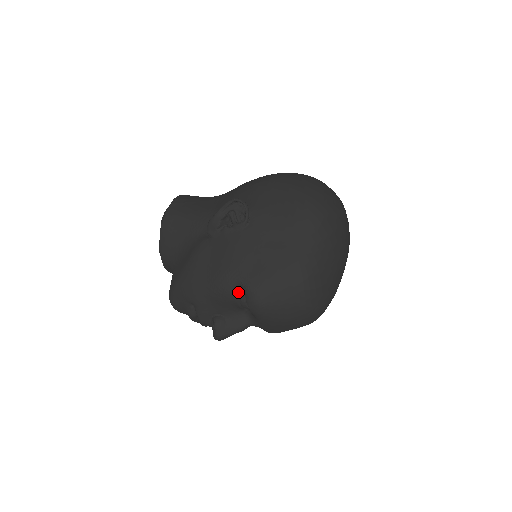
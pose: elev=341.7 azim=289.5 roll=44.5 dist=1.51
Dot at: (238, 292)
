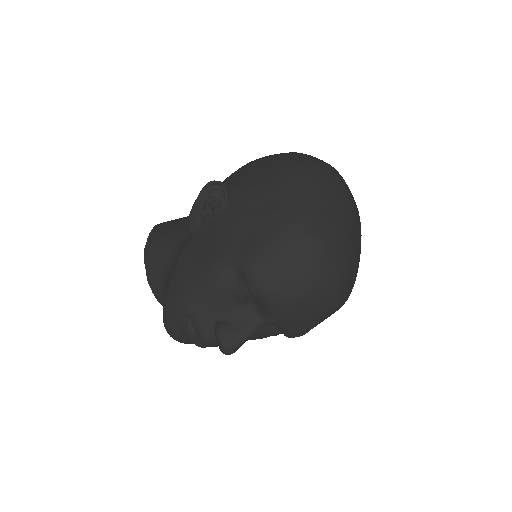
Dot at: (233, 277)
